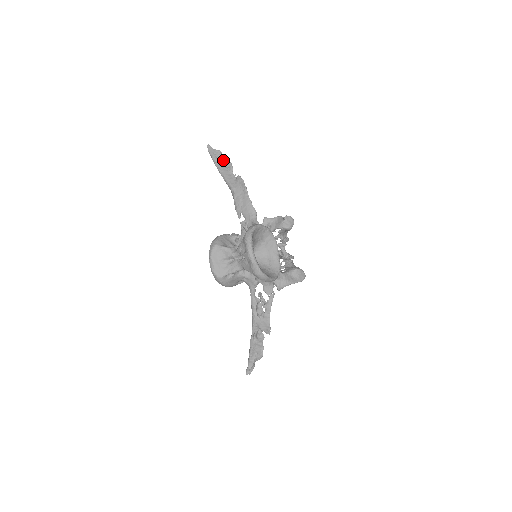
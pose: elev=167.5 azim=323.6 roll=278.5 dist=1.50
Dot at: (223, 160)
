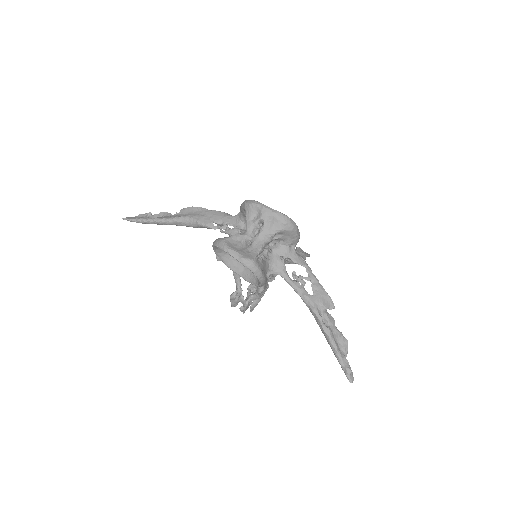
Dot at: (151, 216)
